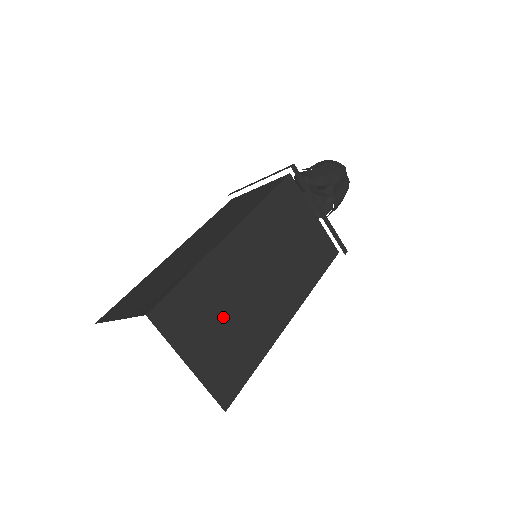
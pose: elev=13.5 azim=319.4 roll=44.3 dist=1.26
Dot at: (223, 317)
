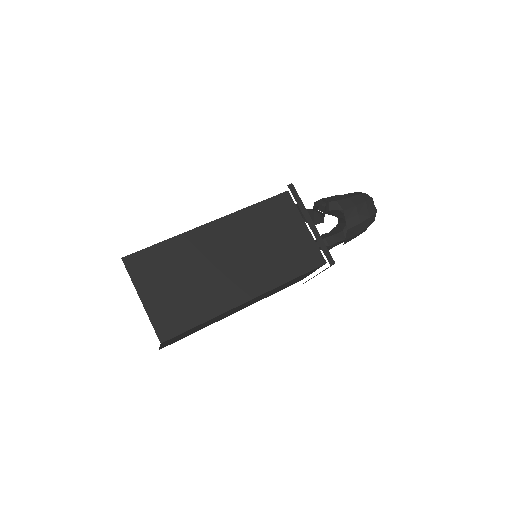
Dot at: (183, 278)
